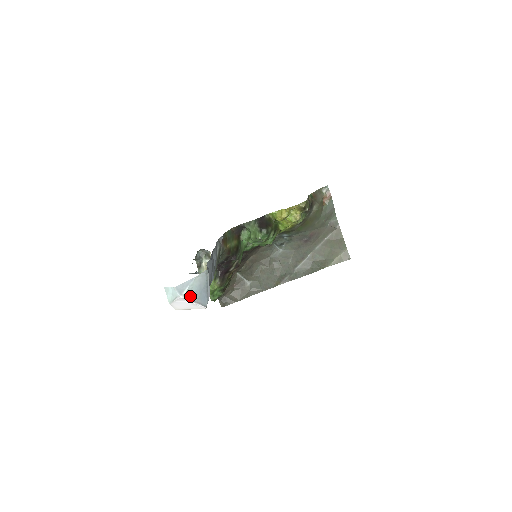
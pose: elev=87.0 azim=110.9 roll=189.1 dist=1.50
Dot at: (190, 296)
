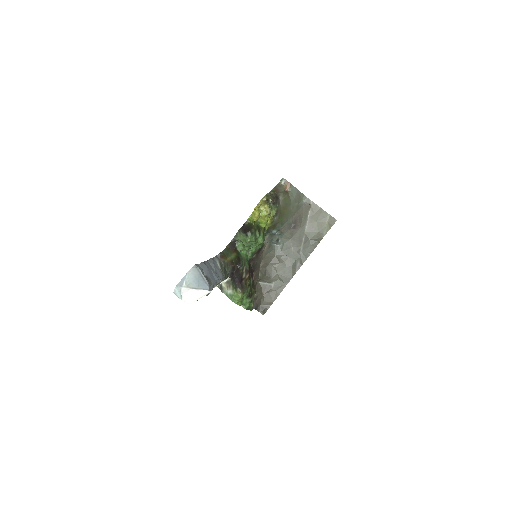
Dot at: (190, 286)
